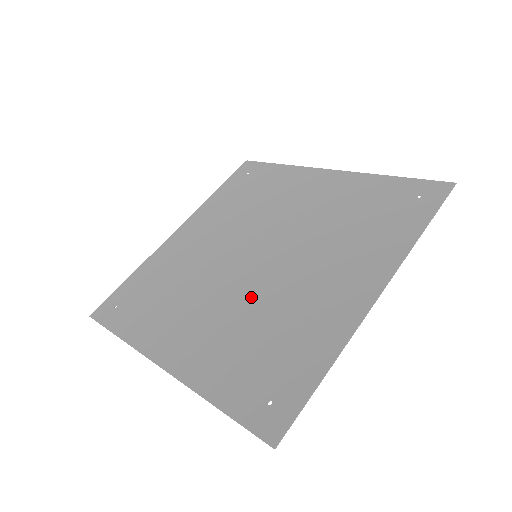
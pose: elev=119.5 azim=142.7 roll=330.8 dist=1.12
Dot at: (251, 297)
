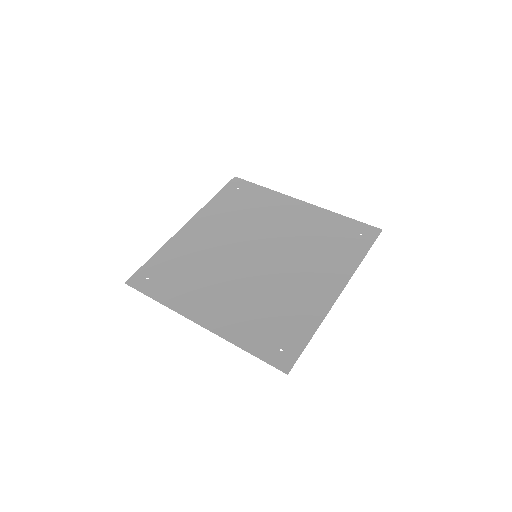
Dot at: (258, 285)
